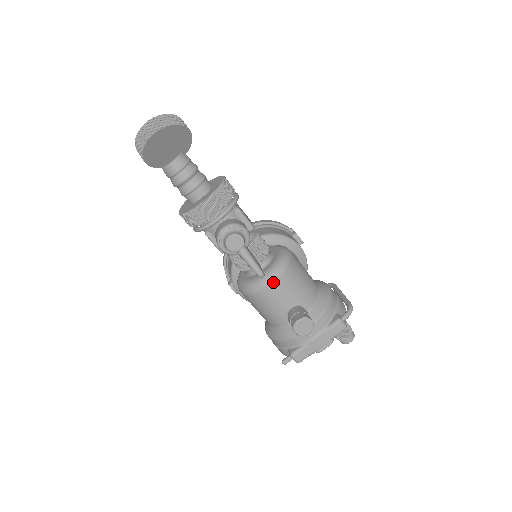
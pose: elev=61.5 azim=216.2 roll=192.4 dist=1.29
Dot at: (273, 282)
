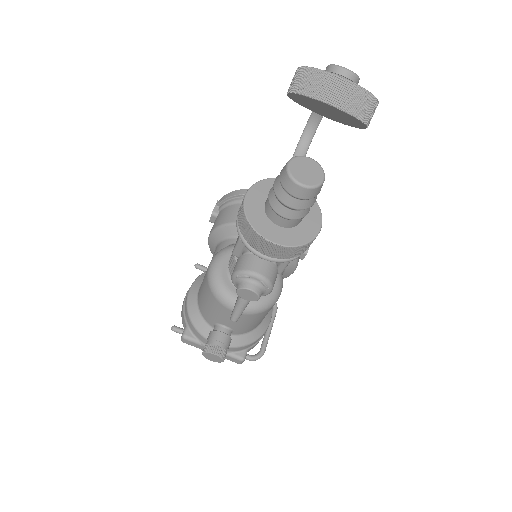
Dot at: occluded
